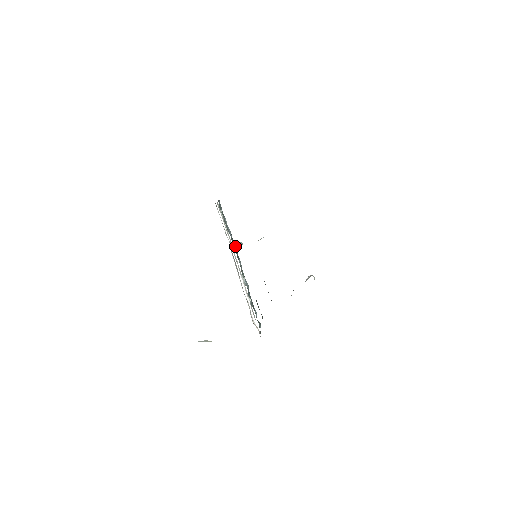
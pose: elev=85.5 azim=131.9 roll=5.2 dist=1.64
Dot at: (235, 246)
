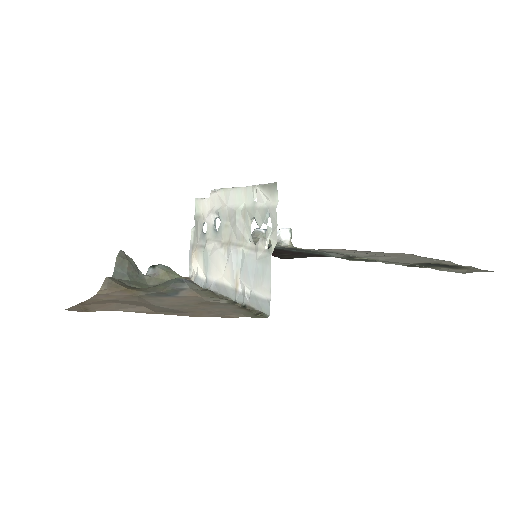
Dot at: occluded
